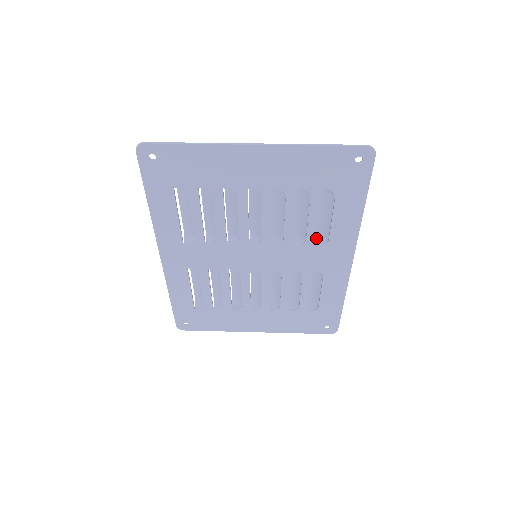
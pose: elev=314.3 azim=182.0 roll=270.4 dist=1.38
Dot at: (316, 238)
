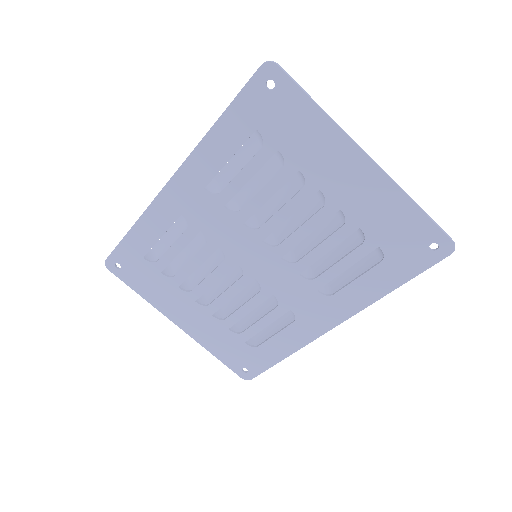
Dot at: (326, 283)
